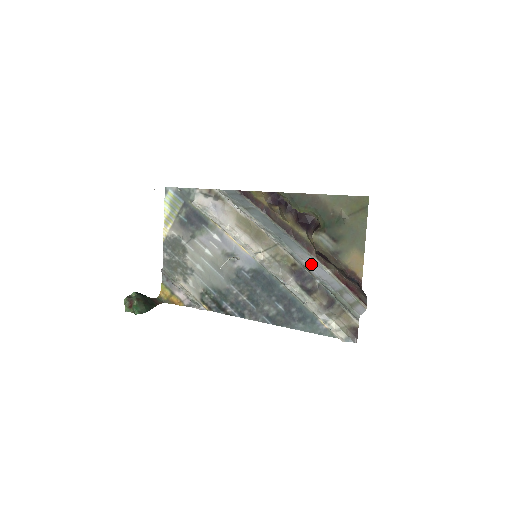
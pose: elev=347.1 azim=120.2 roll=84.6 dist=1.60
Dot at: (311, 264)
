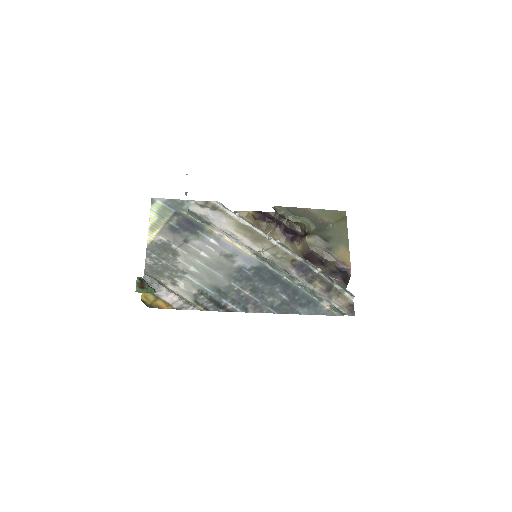
Dot at: occluded
